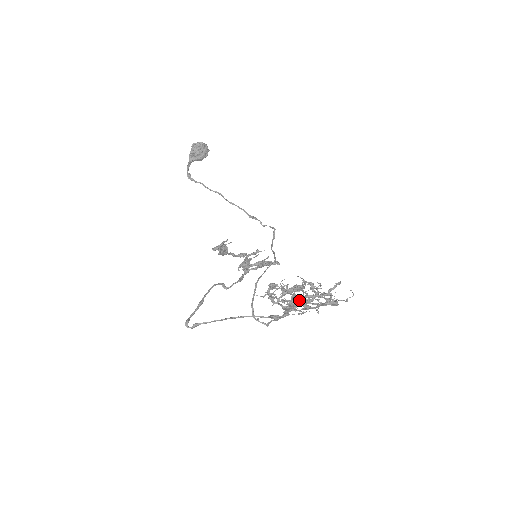
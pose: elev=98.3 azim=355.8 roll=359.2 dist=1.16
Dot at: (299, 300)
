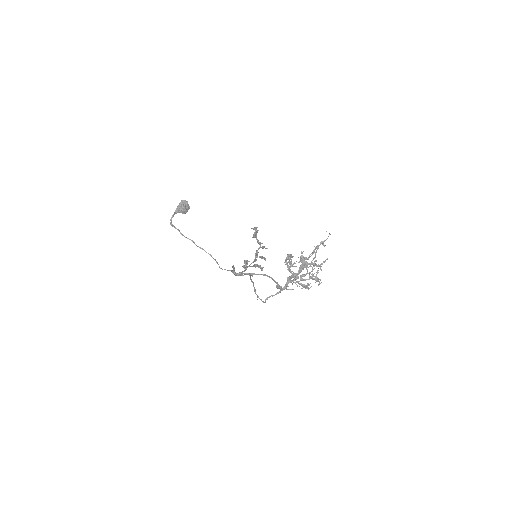
Dot at: (307, 265)
